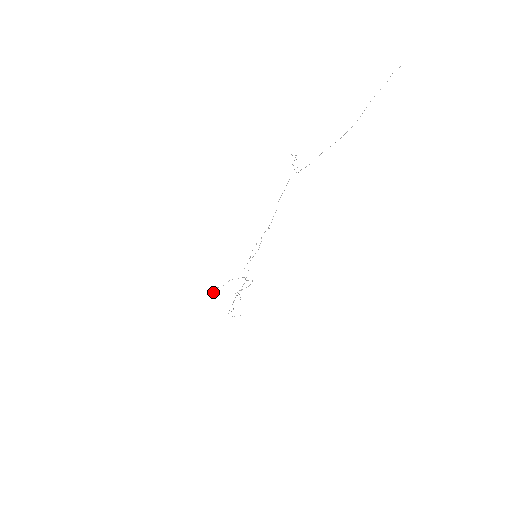
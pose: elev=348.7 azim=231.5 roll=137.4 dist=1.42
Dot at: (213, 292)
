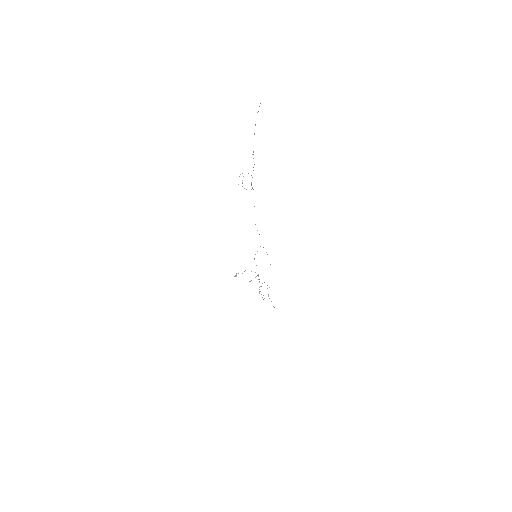
Dot at: (235, 276)
